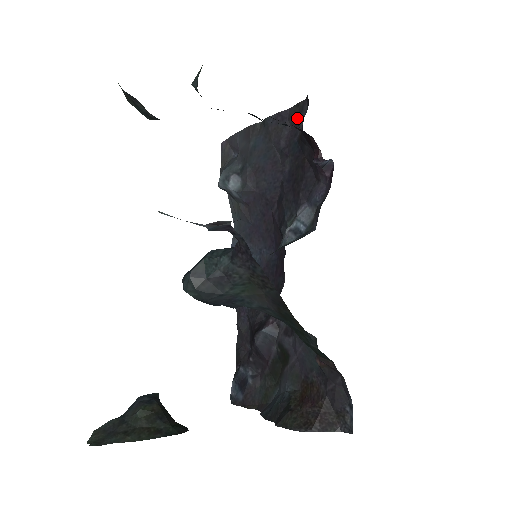
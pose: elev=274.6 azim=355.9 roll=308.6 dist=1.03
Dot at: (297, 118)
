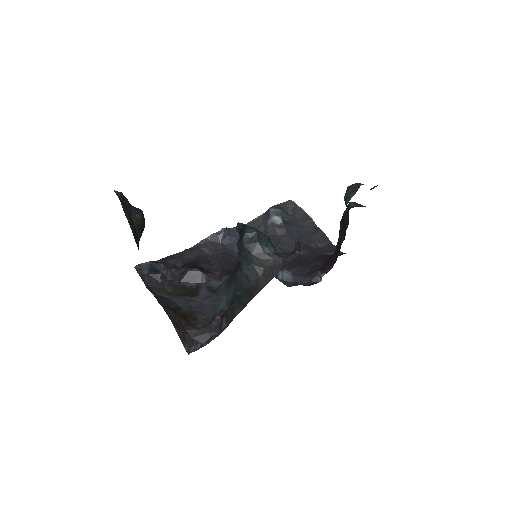
Dot at: (330, 250)
